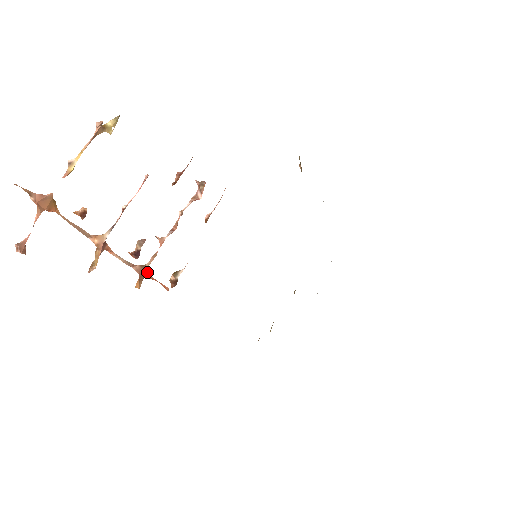
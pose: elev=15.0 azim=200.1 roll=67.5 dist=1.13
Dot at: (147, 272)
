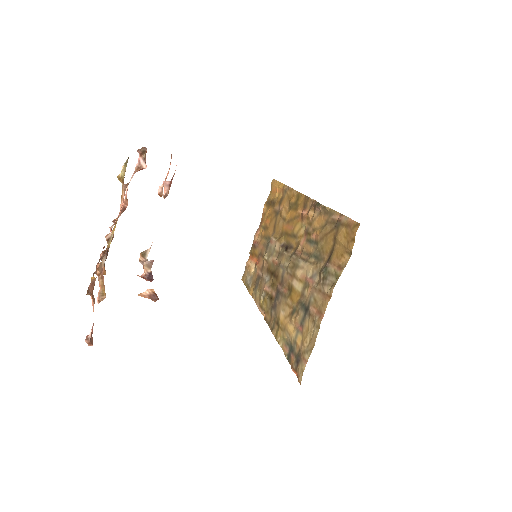
Dot at: occluded
